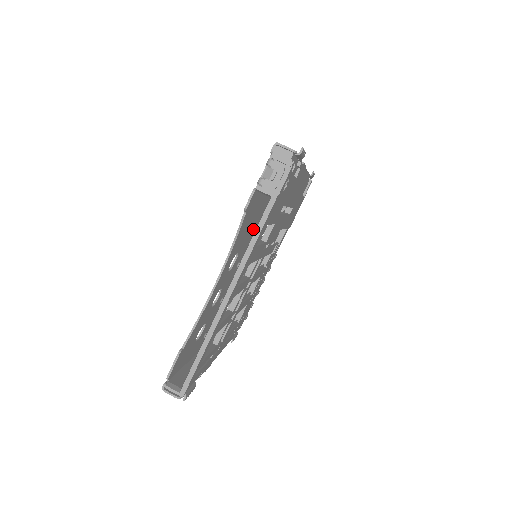
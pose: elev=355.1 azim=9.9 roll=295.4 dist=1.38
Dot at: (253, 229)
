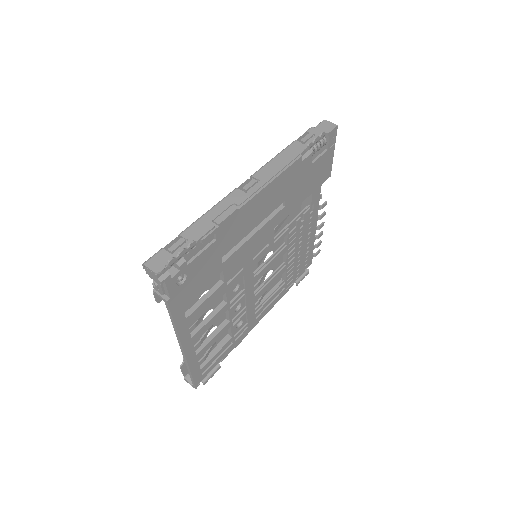
Dot at: occluded
